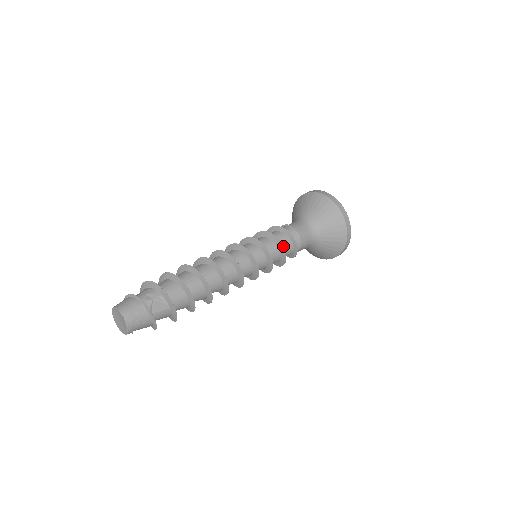
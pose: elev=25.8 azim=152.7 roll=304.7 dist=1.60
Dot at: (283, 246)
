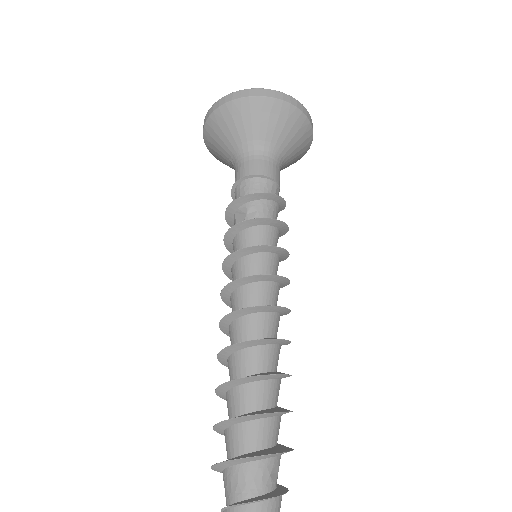
Dot at: occluded
